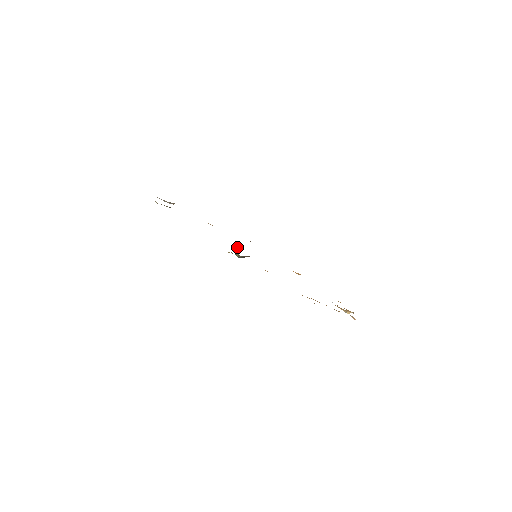
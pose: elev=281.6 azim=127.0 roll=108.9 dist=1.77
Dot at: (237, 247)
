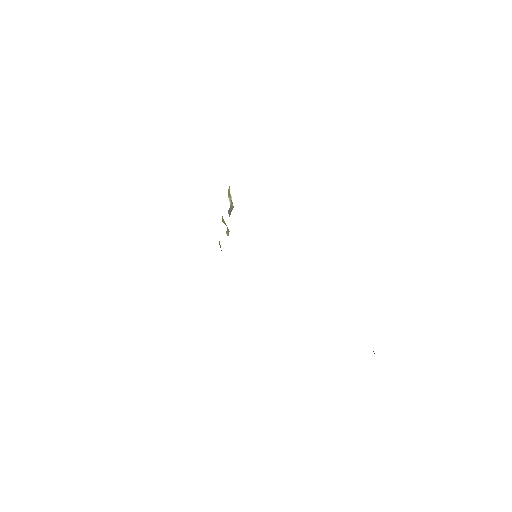
Dot at: (228, 196)
